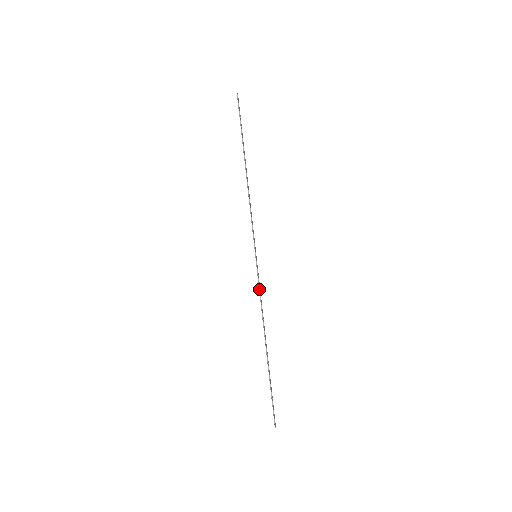
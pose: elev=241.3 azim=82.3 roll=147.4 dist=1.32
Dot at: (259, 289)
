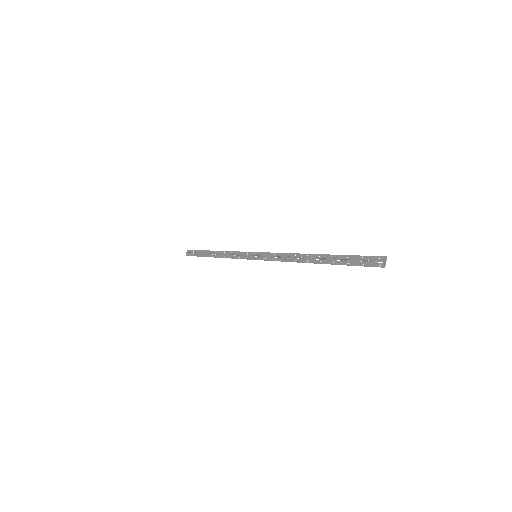
Dot at: (238, 256)
